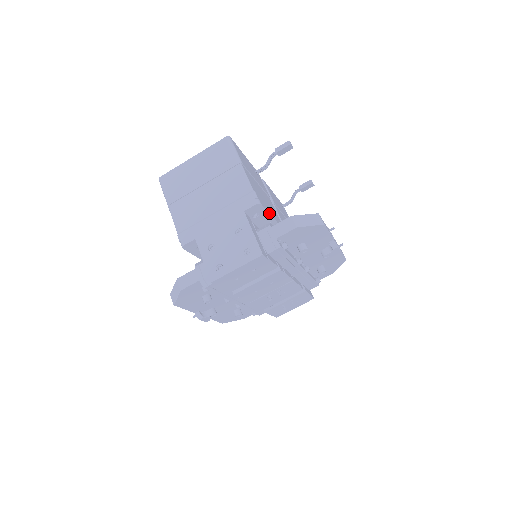
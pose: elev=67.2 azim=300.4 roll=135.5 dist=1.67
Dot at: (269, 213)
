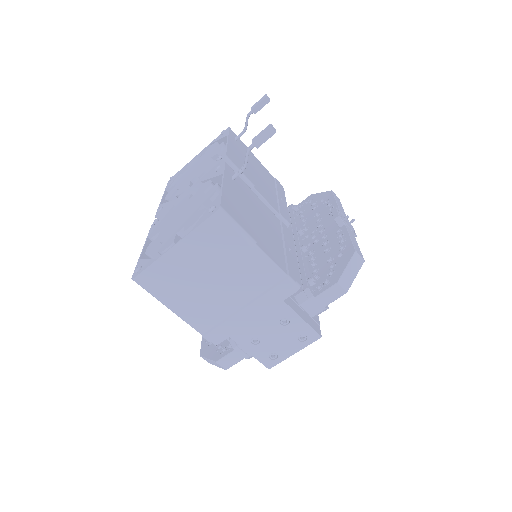
Dot at: (297, 268)
